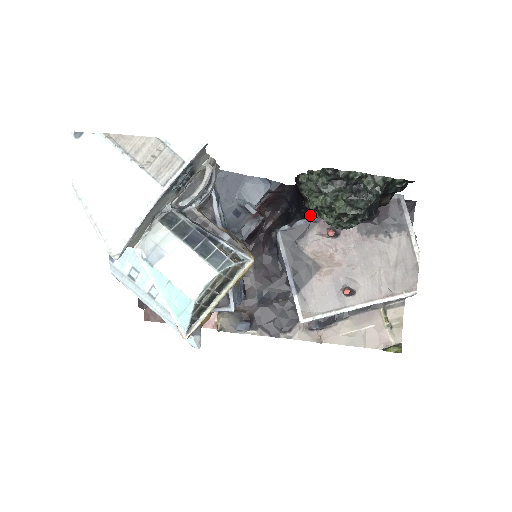
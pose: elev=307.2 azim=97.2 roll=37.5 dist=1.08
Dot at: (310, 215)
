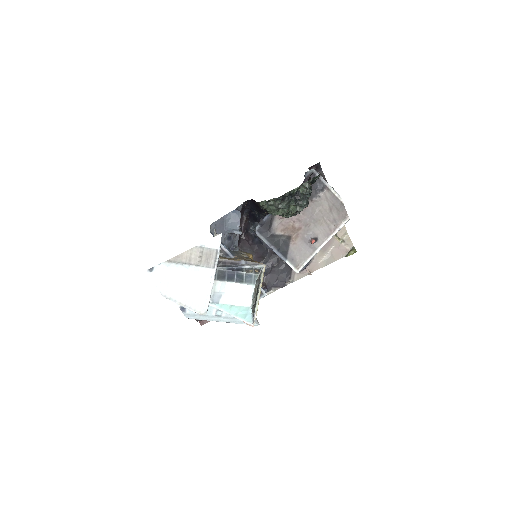
Dot at: occluded
